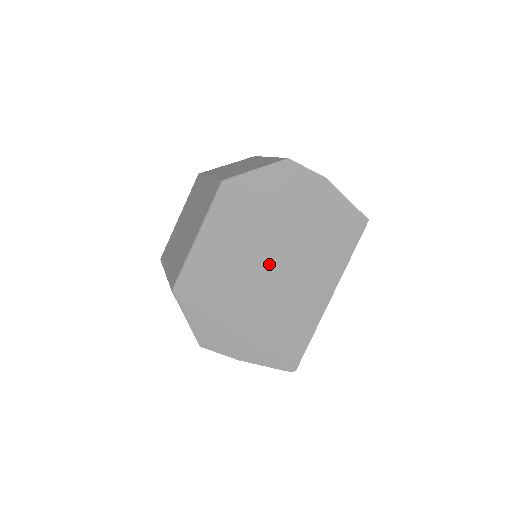
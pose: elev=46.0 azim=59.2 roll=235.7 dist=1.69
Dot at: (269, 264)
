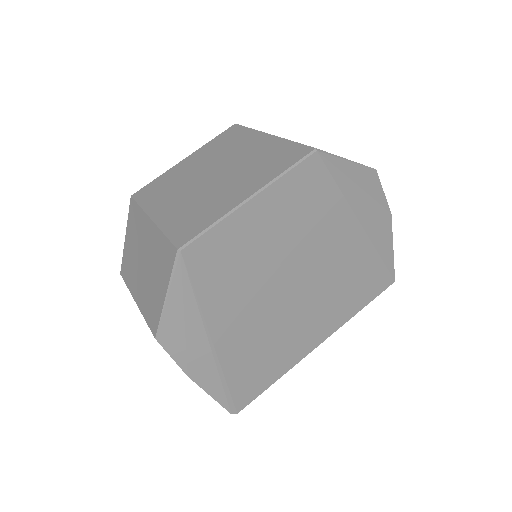
Dot at: (293, 277)
